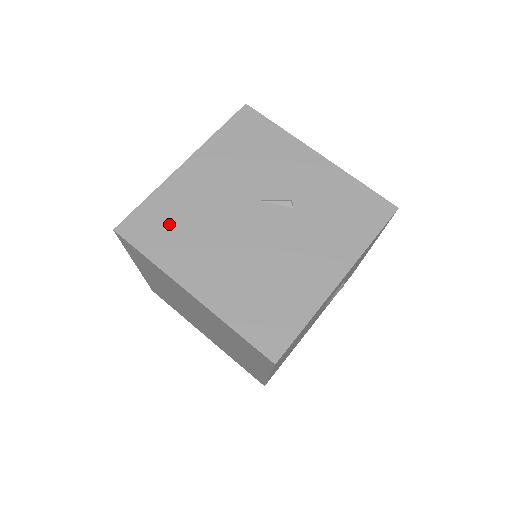
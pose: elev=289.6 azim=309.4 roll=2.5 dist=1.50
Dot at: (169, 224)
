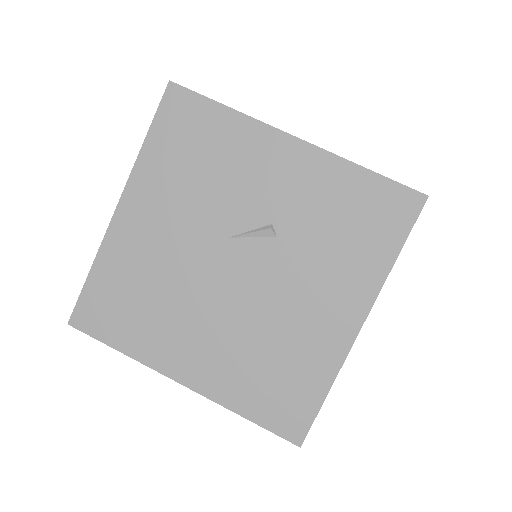
Dot at: (127, 301)
